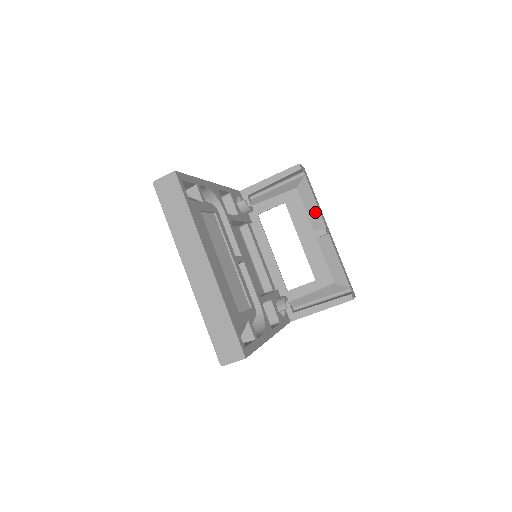
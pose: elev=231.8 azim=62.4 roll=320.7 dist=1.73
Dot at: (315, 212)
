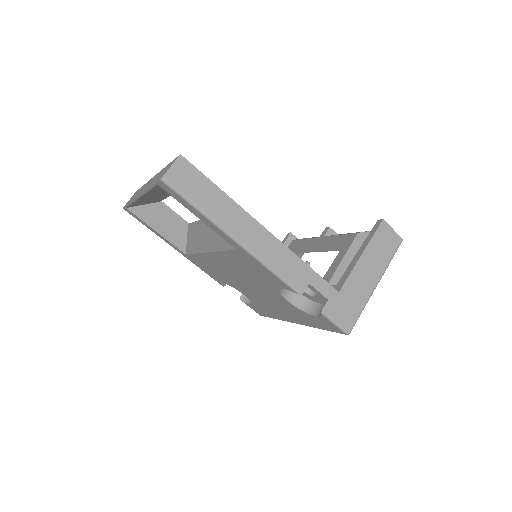
Dot at: occluded
